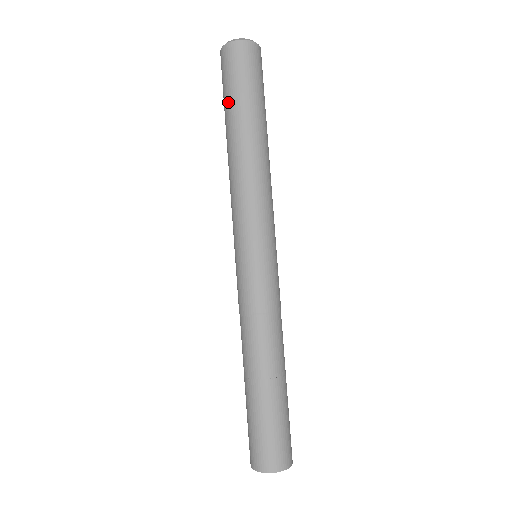
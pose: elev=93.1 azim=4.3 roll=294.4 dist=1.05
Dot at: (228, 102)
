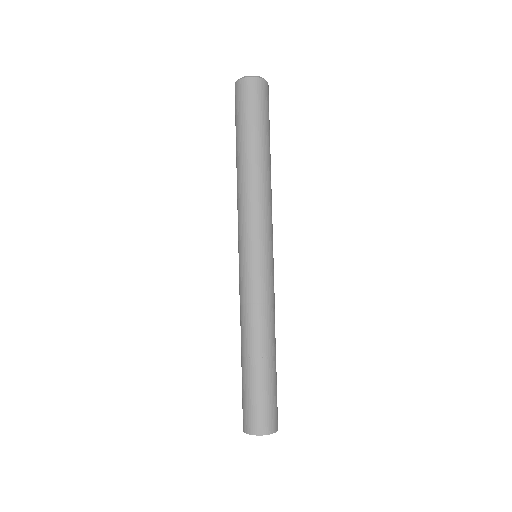
Dot at: (249, 125)
